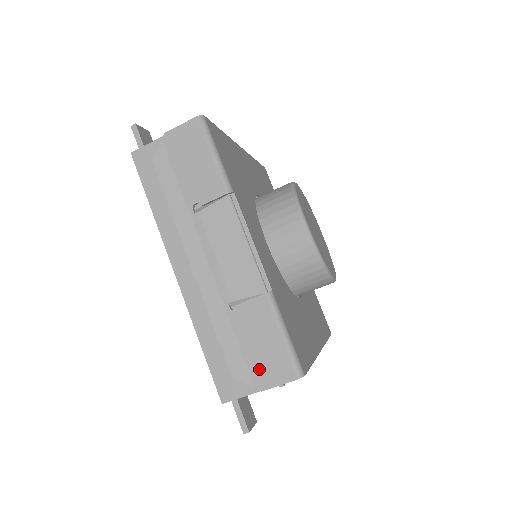
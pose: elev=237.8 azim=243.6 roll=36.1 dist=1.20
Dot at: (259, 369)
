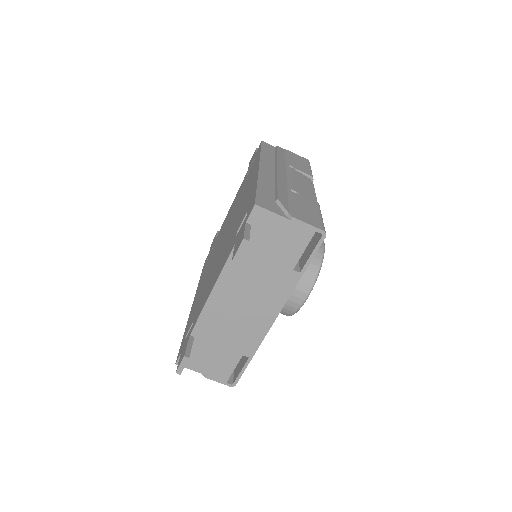
Dot at: (297, 212)
